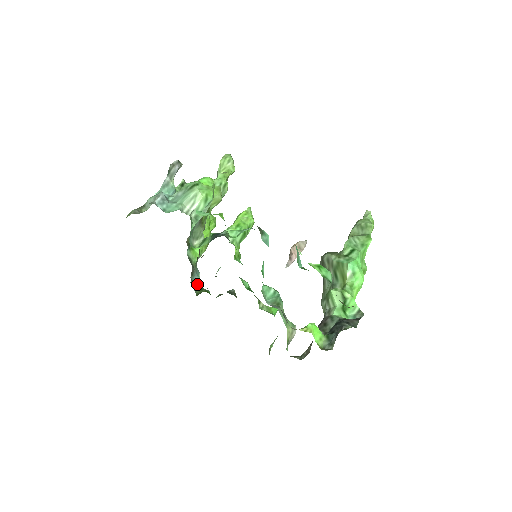
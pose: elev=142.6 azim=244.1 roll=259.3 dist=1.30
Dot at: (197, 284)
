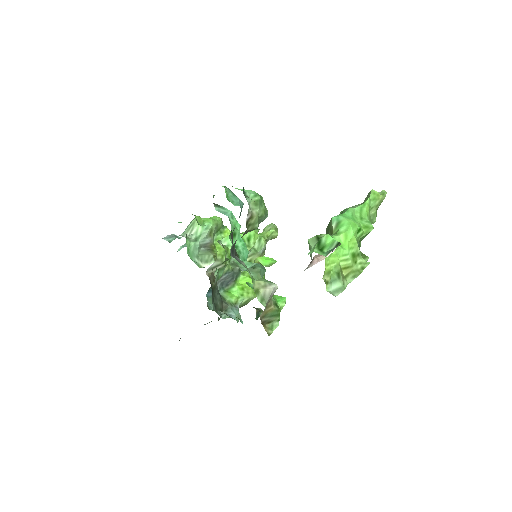
Dot at: (231, 317)
